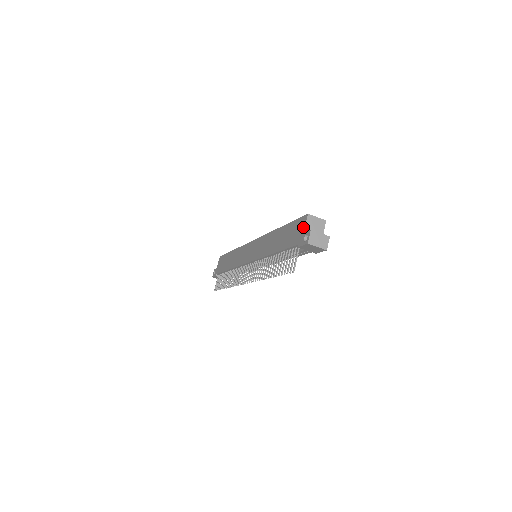
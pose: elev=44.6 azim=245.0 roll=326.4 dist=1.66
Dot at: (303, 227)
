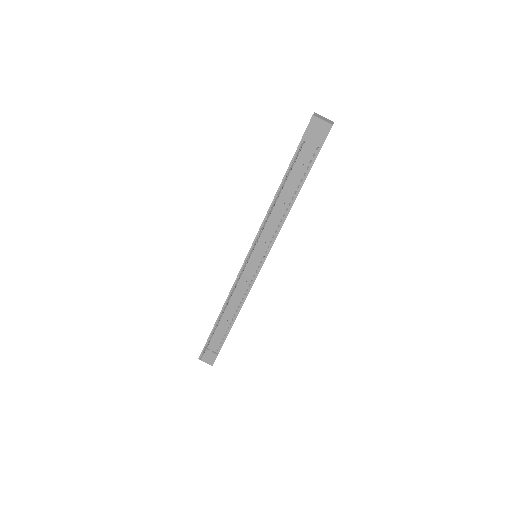
Dot at: occluded
